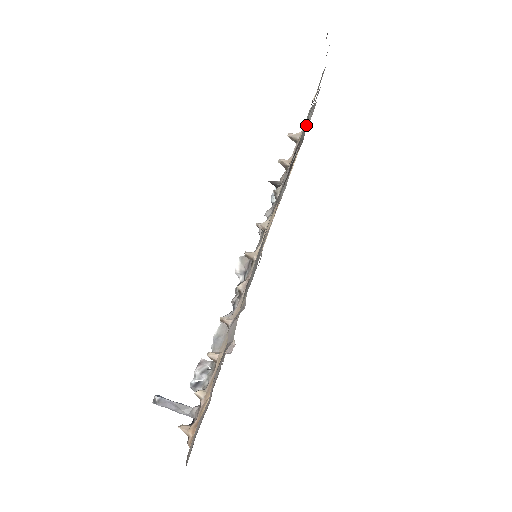
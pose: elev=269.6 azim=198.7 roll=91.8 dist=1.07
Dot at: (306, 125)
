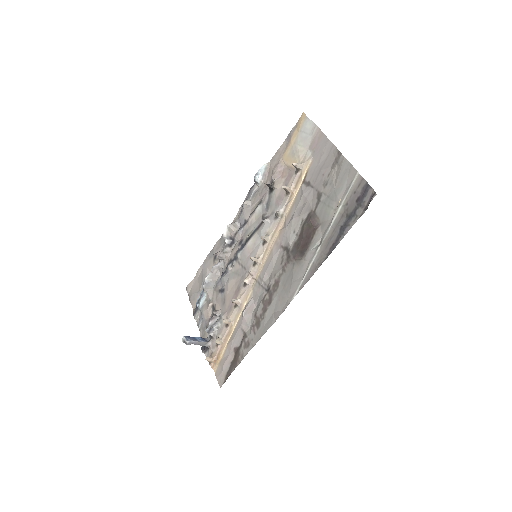
Dot at: (327, 217)
